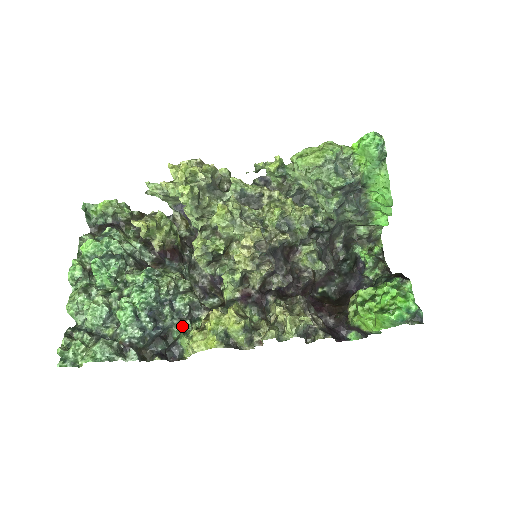
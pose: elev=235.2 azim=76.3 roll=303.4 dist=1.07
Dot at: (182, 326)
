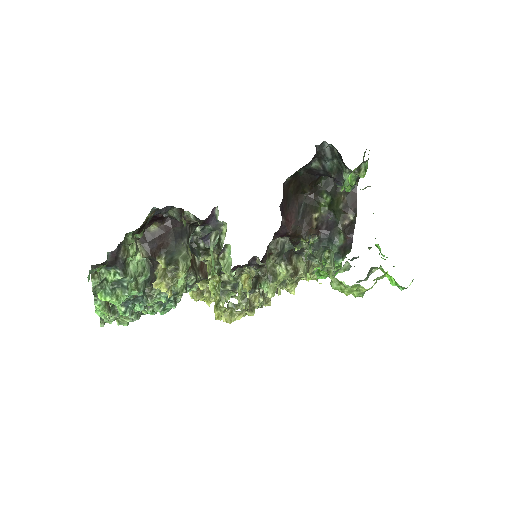
Dot at: occluded
